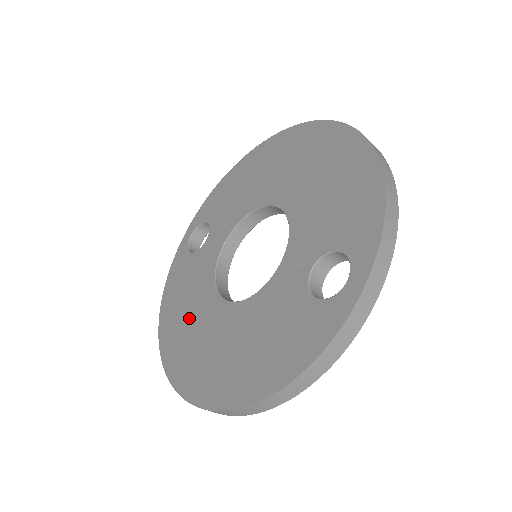
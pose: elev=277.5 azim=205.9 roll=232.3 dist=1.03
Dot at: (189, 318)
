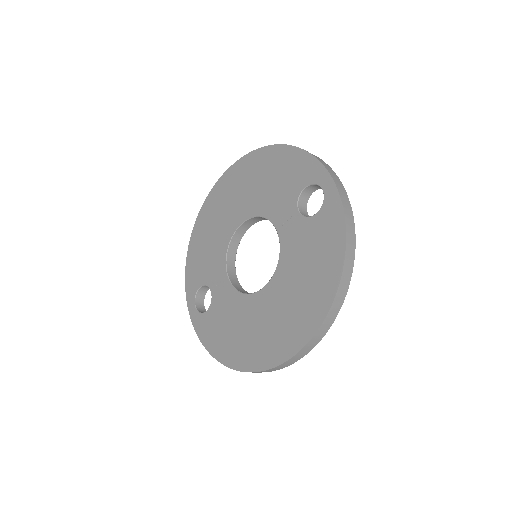
Dot at: (247, 329)
